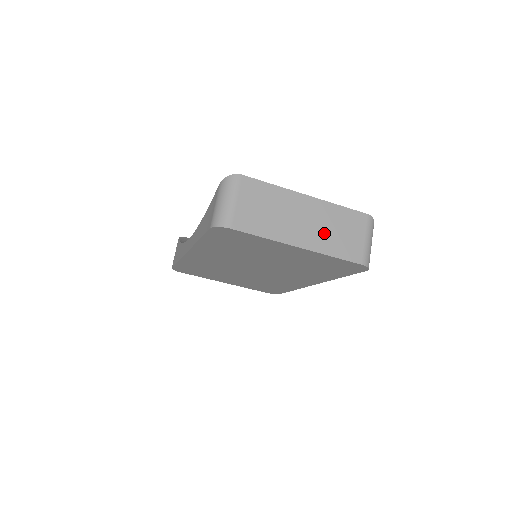
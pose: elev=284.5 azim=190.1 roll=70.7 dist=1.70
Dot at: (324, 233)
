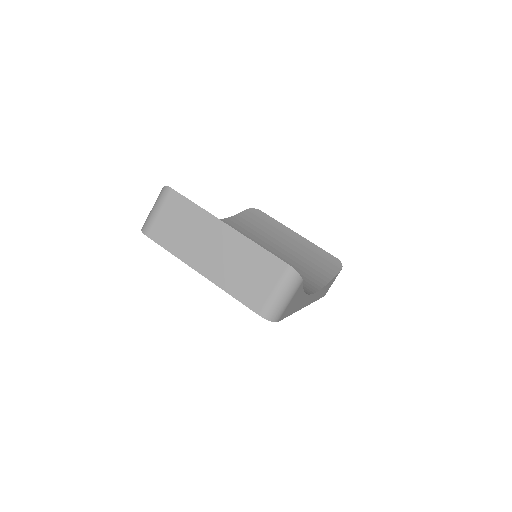
Dot at: (230, 268)
